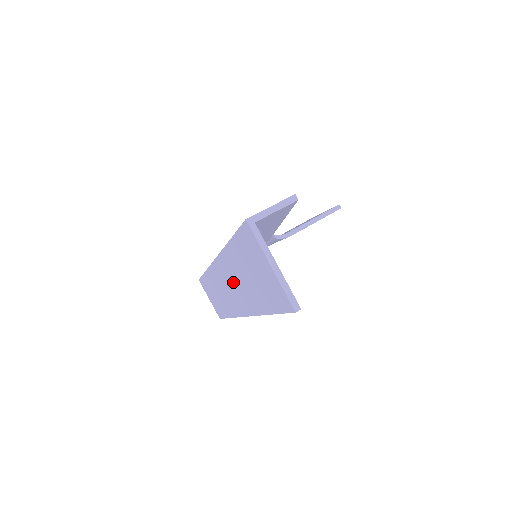
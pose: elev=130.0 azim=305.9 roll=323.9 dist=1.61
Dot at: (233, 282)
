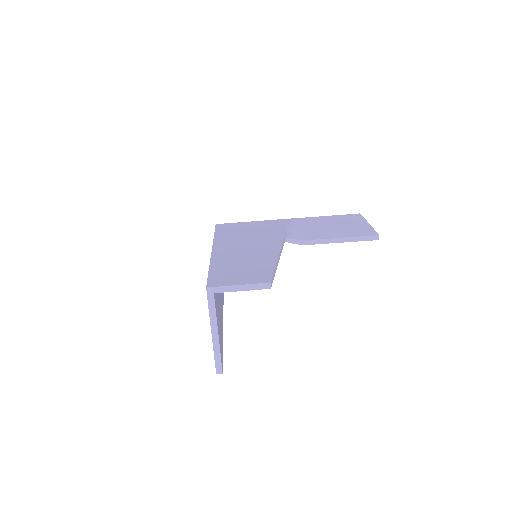
Dot at: occluded
